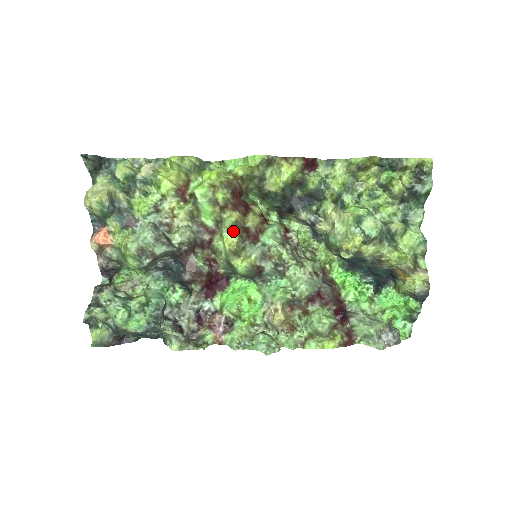
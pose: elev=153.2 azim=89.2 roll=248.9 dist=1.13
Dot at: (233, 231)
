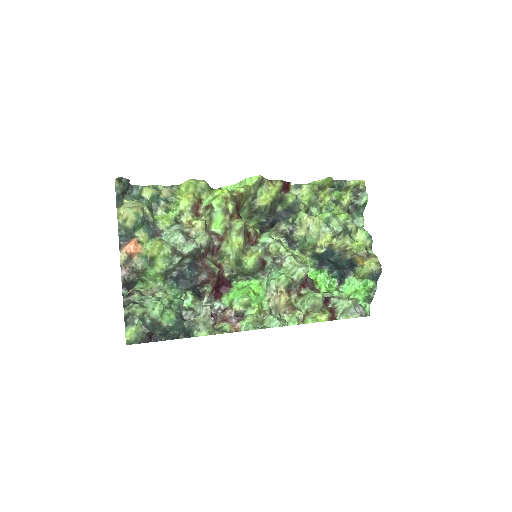
Dot at: (240, 234)
